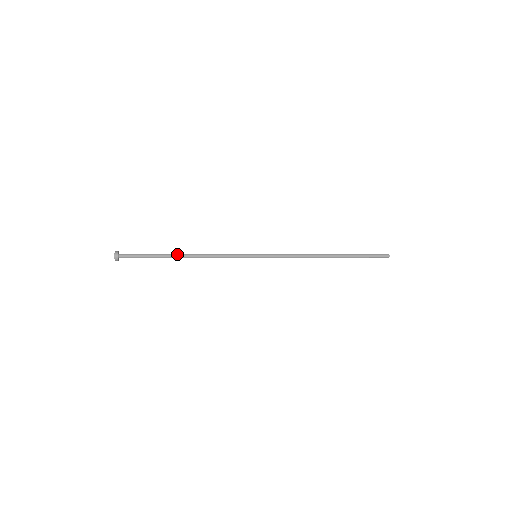
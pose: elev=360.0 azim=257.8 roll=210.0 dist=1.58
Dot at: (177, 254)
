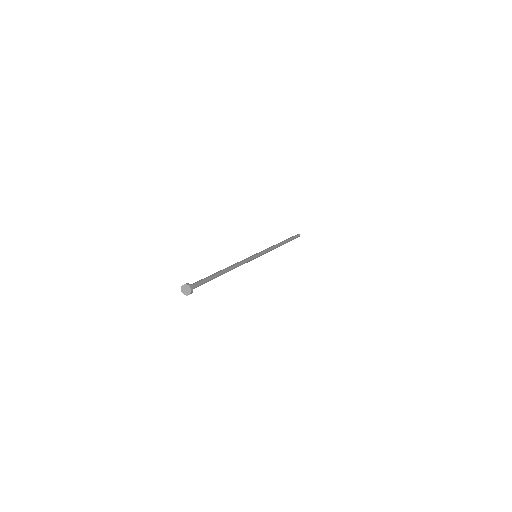
Dot at: (223, 271)
